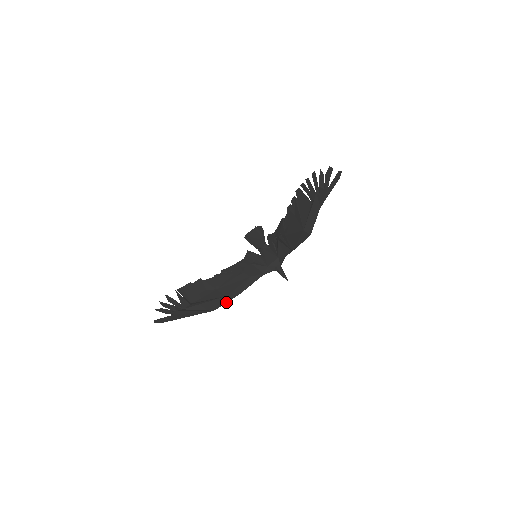
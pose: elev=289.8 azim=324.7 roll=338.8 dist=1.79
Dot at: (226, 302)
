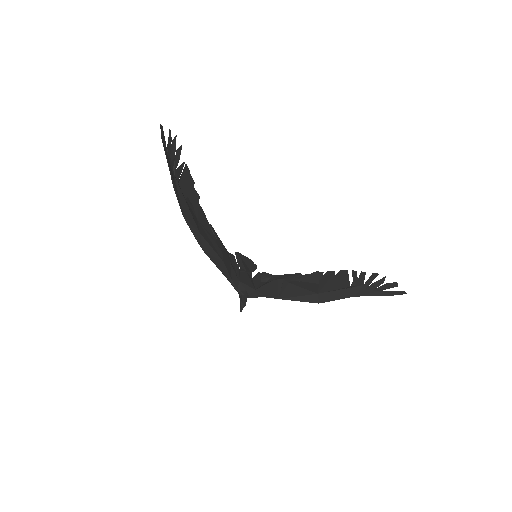
Dot at: (194, 234)
